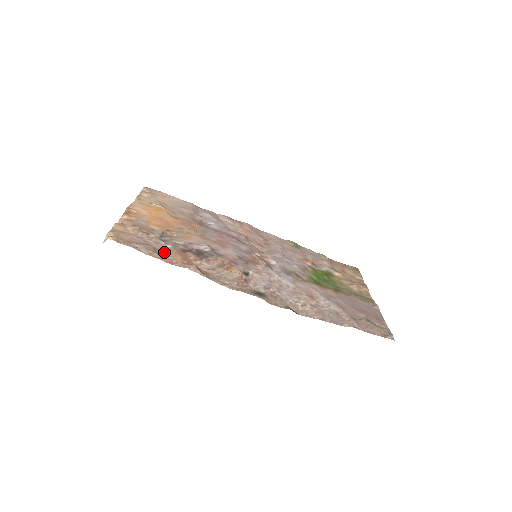
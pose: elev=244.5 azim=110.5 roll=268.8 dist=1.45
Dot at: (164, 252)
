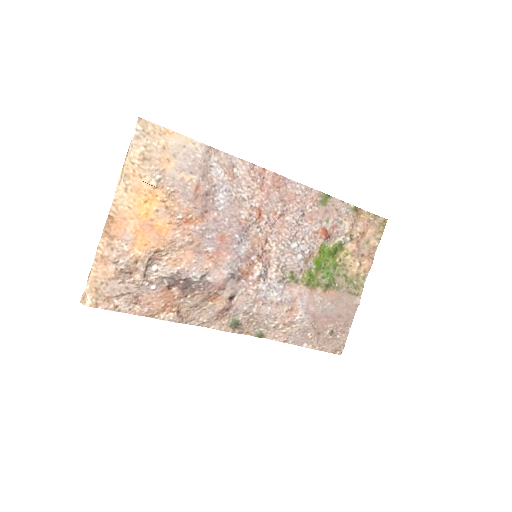
Dot at: (146, 300)
